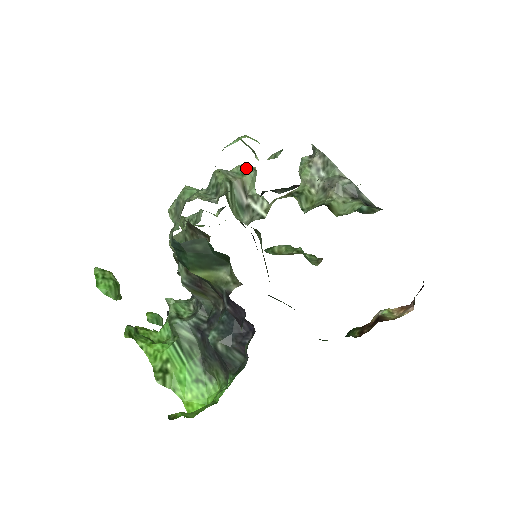
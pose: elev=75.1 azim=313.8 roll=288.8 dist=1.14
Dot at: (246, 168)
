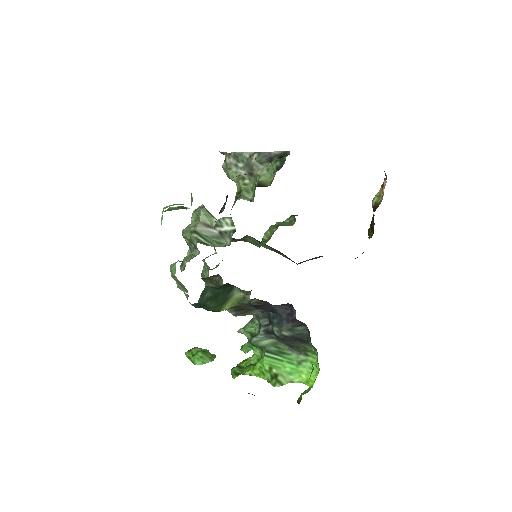
Dot at: (196, 212)
